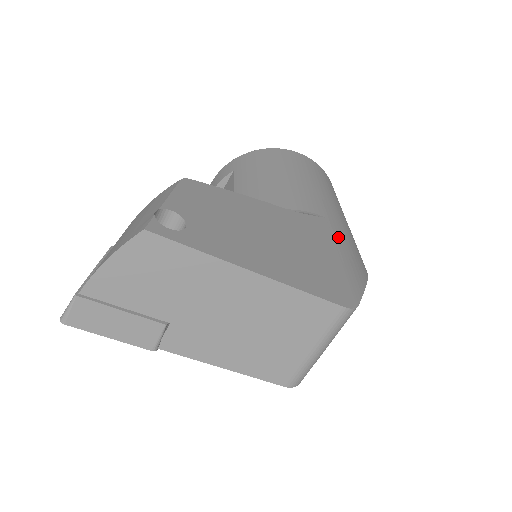
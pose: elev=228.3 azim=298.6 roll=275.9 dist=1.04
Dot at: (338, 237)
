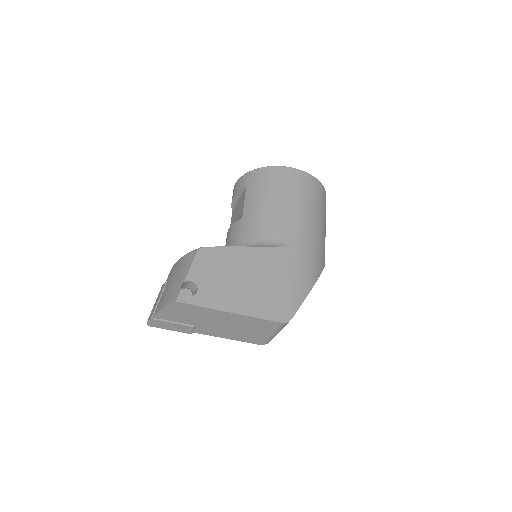
Dot at: (298, 261)
